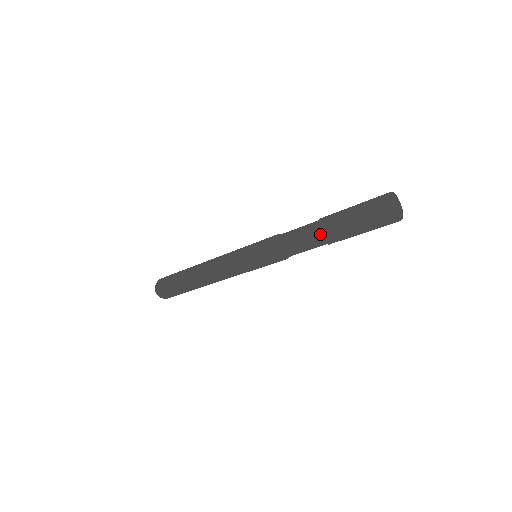
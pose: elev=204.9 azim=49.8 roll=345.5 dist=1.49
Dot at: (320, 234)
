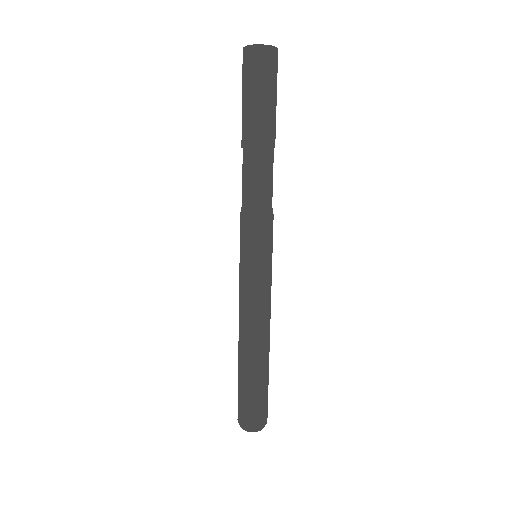
Dot at: (243, 147)
